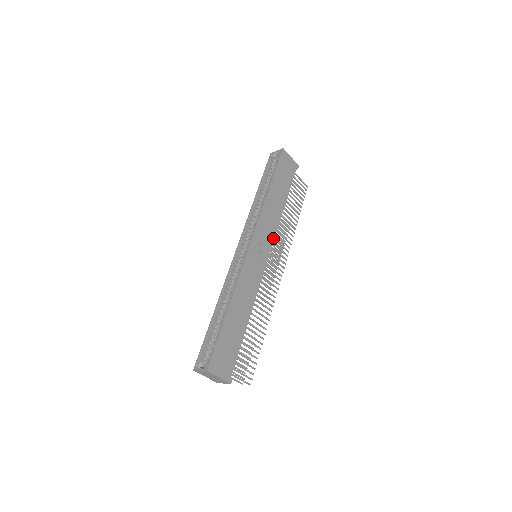
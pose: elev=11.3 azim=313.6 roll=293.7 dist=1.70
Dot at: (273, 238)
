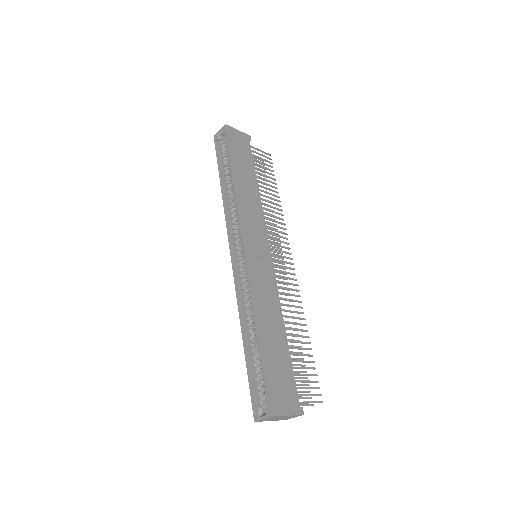
Dot at: (264, 227)
